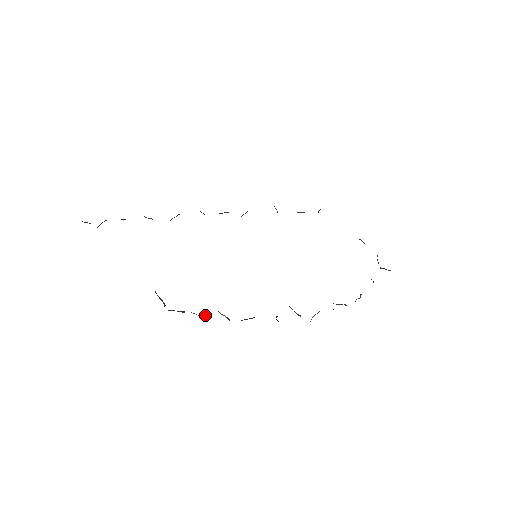
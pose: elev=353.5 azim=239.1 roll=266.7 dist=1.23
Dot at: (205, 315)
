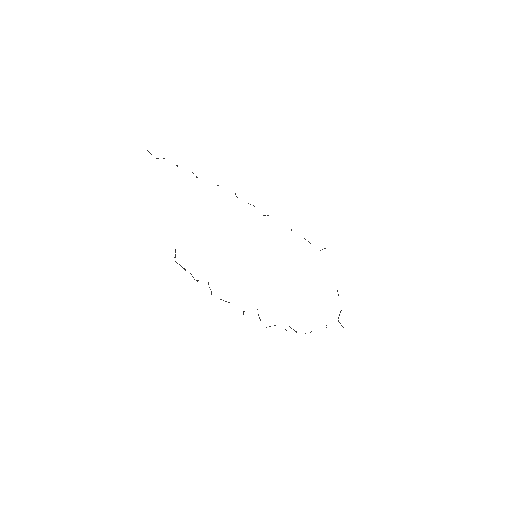
Dot at: (198, 280)
